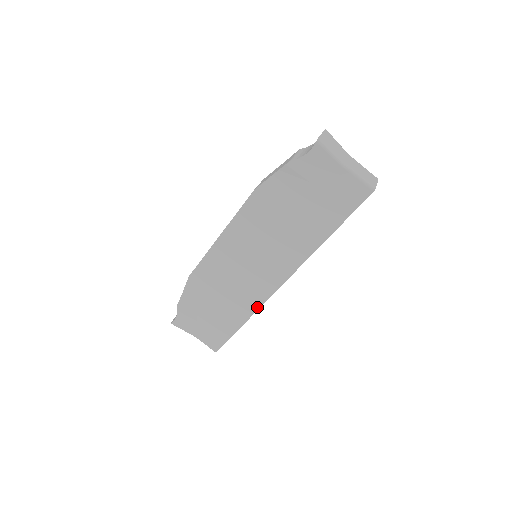
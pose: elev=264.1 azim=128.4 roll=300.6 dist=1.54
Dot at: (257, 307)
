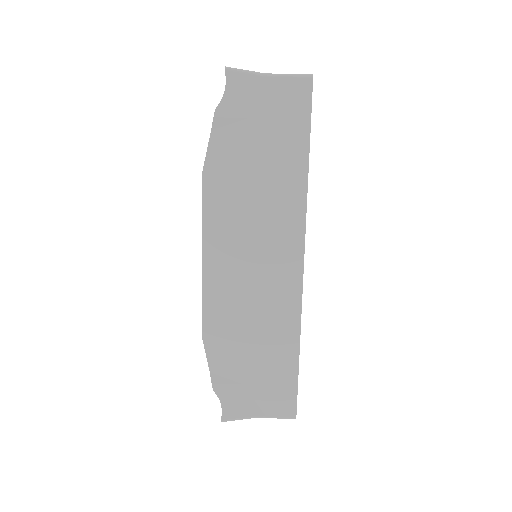
Dot at: (298, 312)
